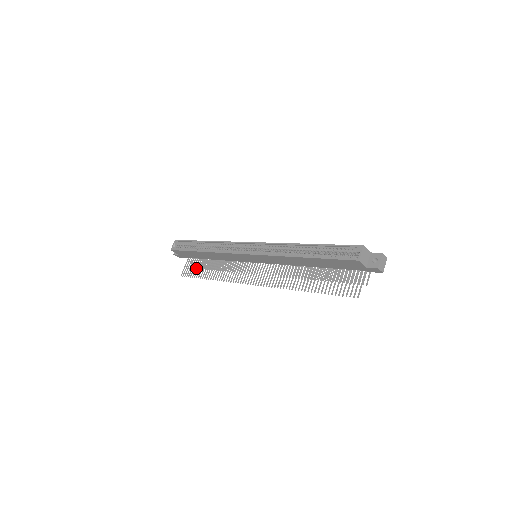
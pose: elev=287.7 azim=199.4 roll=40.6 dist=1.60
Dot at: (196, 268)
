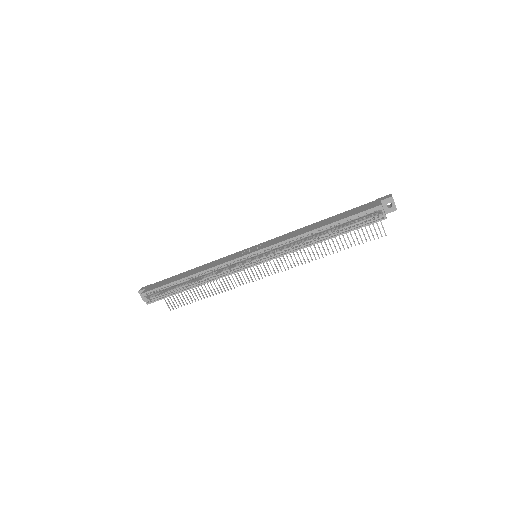
Dot at: (182, 295)
